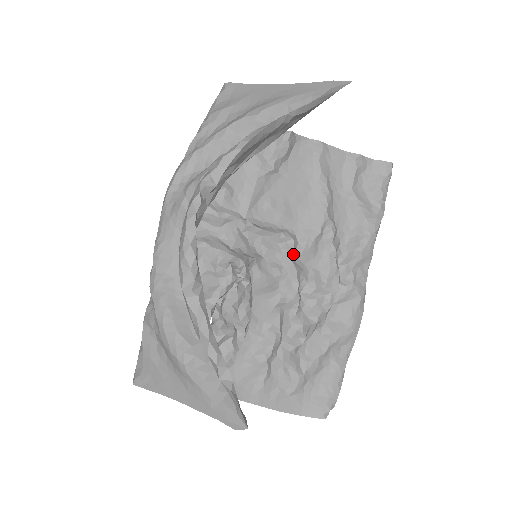
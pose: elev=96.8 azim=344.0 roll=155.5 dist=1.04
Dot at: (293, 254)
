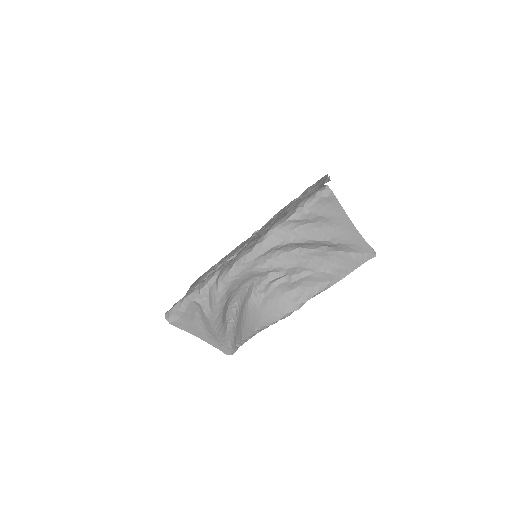
Dot at: occluded
